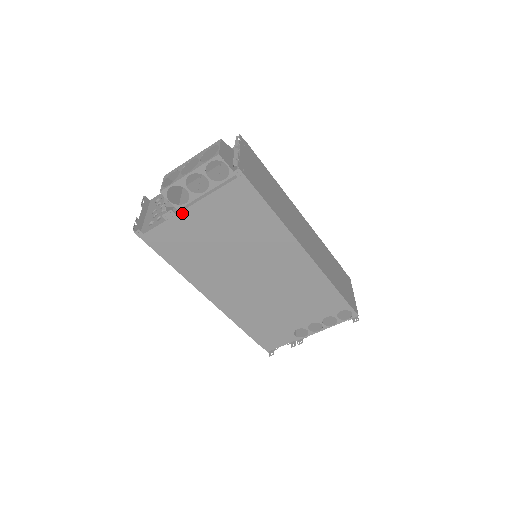
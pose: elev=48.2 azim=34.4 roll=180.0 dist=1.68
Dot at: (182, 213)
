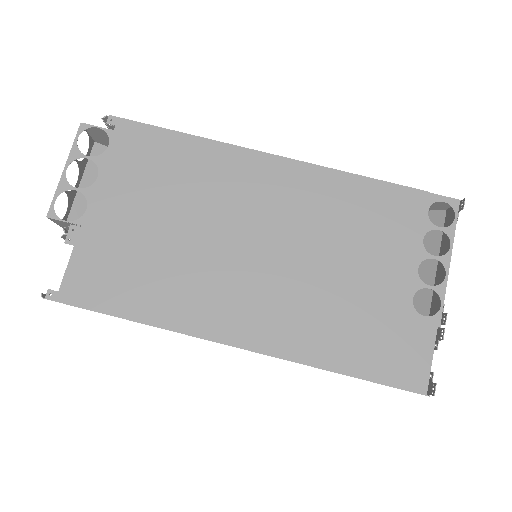
Dot at: (87, 219)
